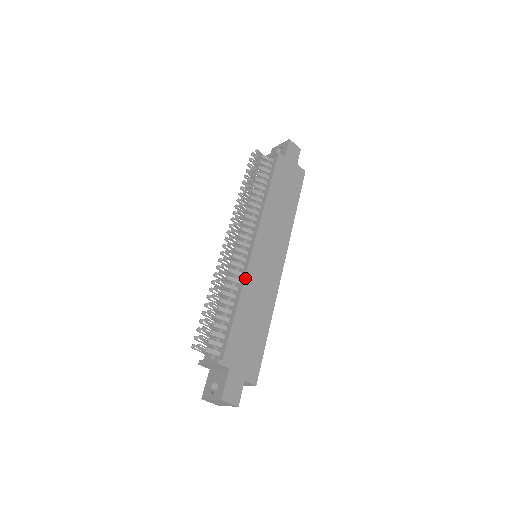
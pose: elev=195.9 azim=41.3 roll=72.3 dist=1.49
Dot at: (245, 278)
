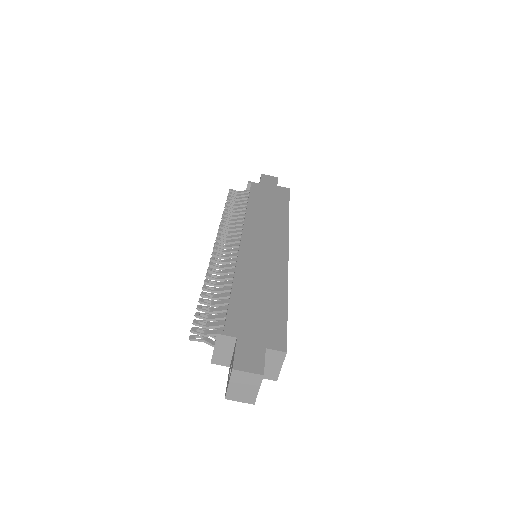
Dot at: (237, 262)
